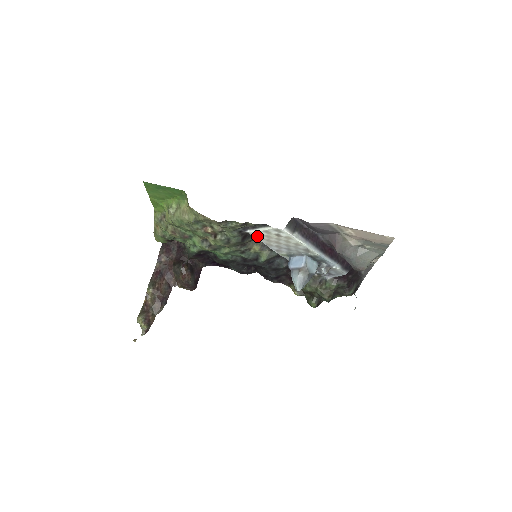
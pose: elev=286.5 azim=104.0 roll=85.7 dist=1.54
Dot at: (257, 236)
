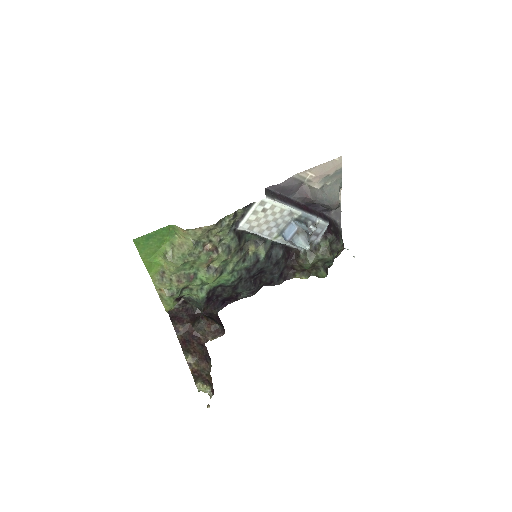
Dot at: (248, 227)
